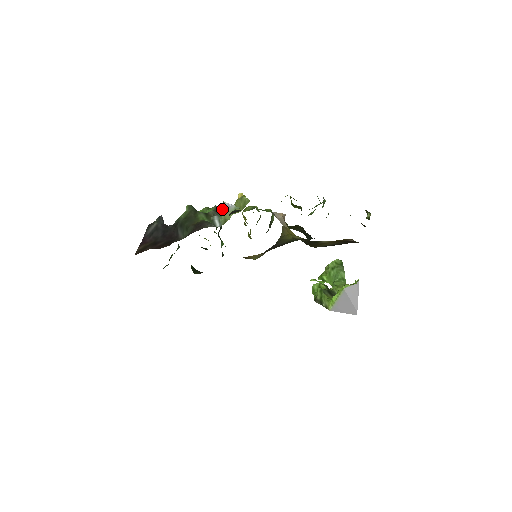
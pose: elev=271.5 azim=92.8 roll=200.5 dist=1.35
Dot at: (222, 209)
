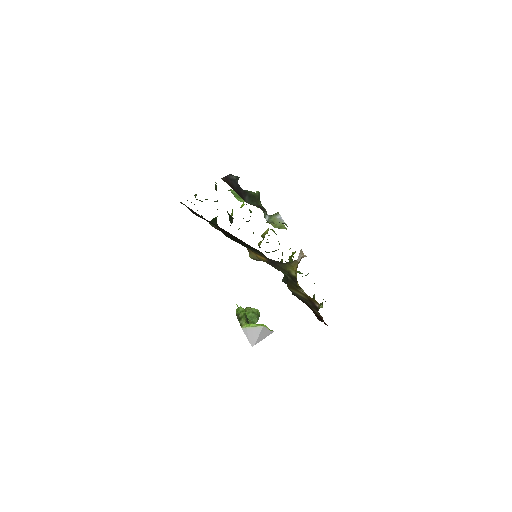
Dot at: (275, 215)
